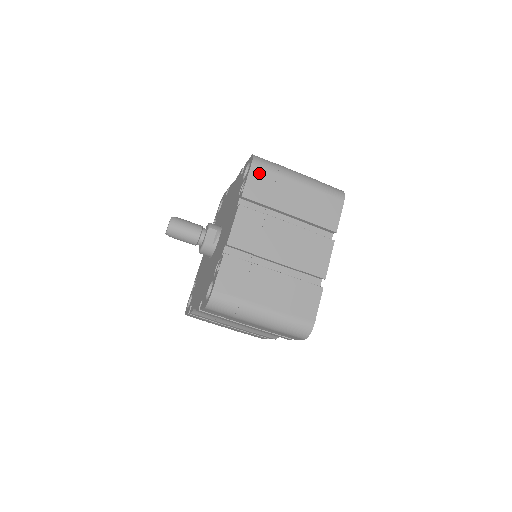
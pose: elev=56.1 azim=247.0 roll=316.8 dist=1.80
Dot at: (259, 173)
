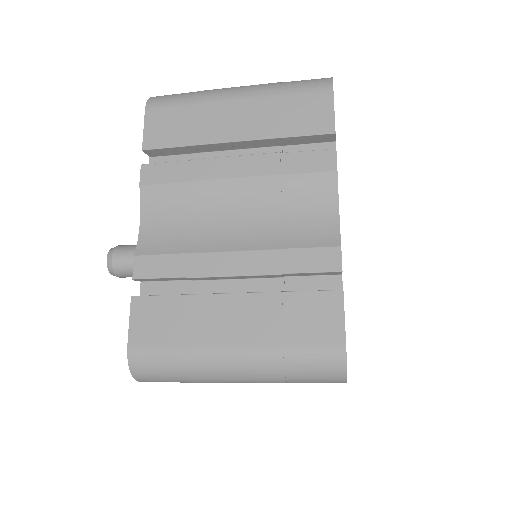
Dot at: occluded
